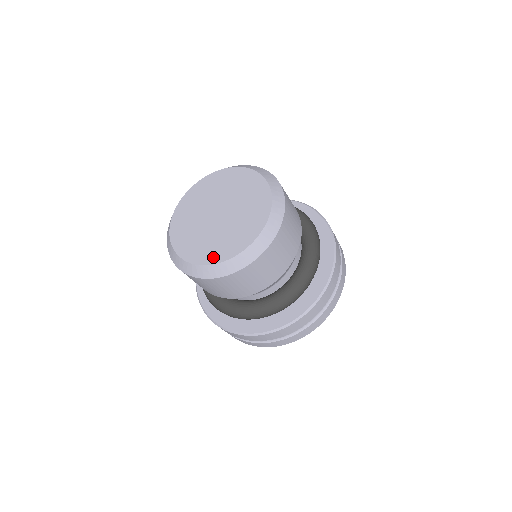
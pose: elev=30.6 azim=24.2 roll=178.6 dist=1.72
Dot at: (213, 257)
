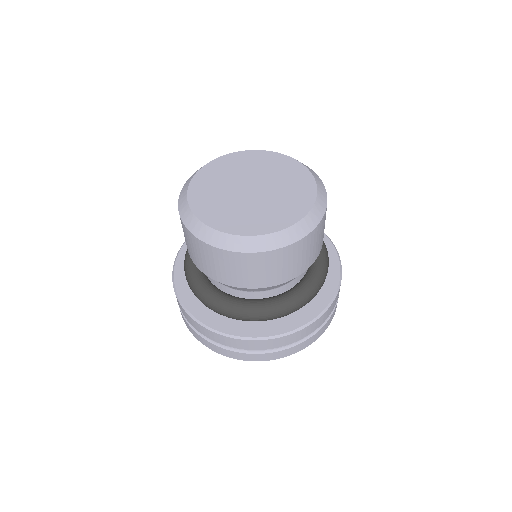
Dot at: (269, 226)
